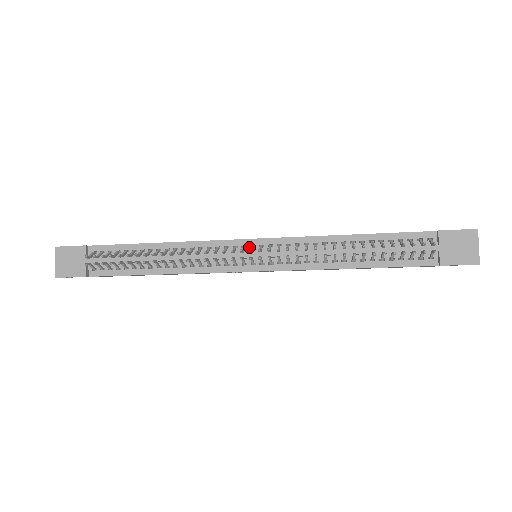
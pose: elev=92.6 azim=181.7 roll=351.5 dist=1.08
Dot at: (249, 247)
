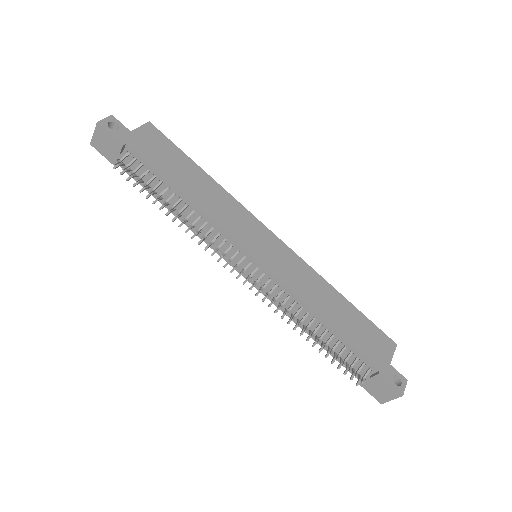
Dot at: (248, 260)
